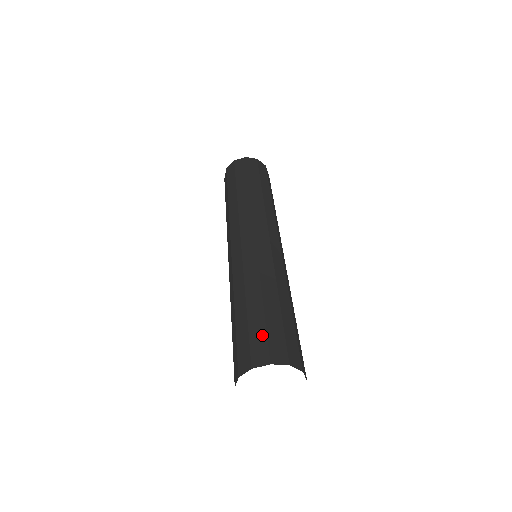
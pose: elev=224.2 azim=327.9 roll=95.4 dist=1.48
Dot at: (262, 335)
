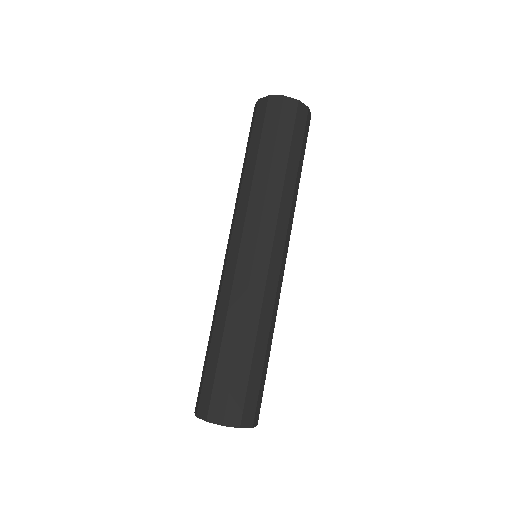
Dot at: (210, 387)
